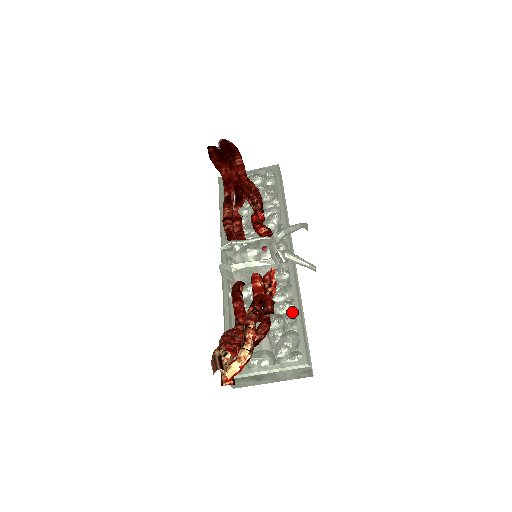
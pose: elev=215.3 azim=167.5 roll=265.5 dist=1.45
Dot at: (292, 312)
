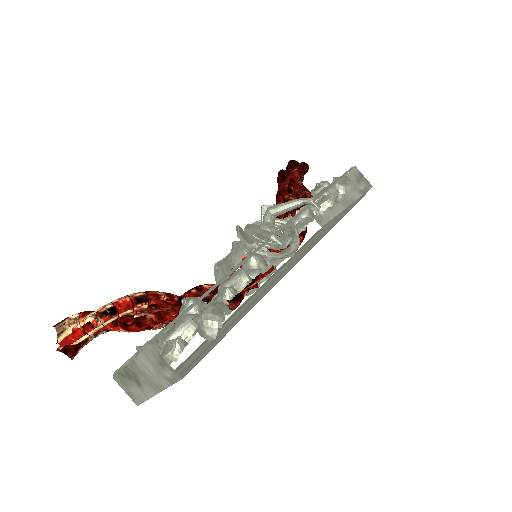
Dot at: (225, 299)
